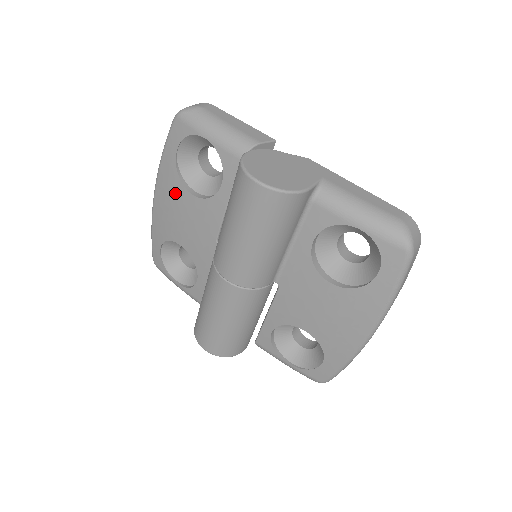
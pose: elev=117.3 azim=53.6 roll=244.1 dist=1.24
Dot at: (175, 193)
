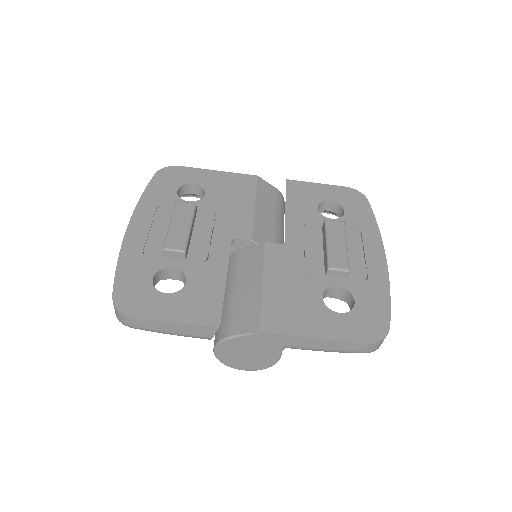
Dot at: occluded
